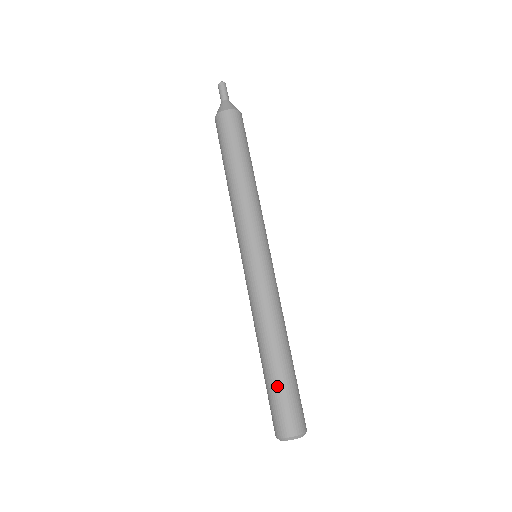
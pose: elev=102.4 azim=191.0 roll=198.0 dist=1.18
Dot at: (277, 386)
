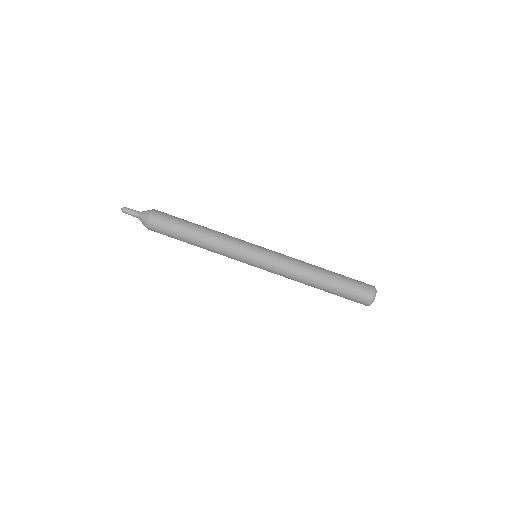
Dot at: (340, 292)
